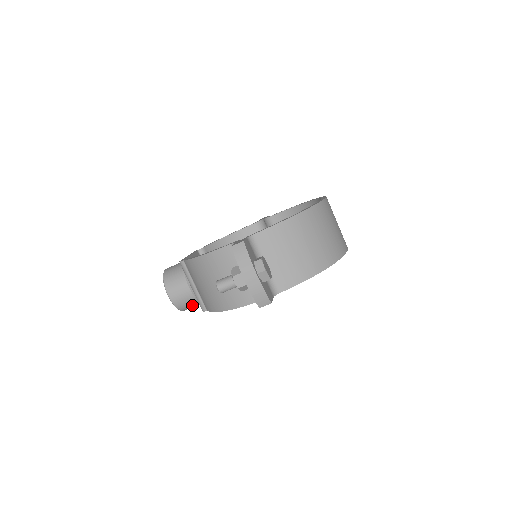
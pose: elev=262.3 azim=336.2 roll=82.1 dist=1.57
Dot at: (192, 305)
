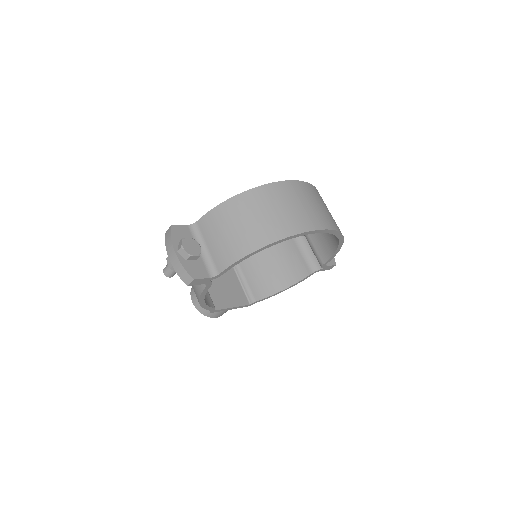
Dot at: occluded
